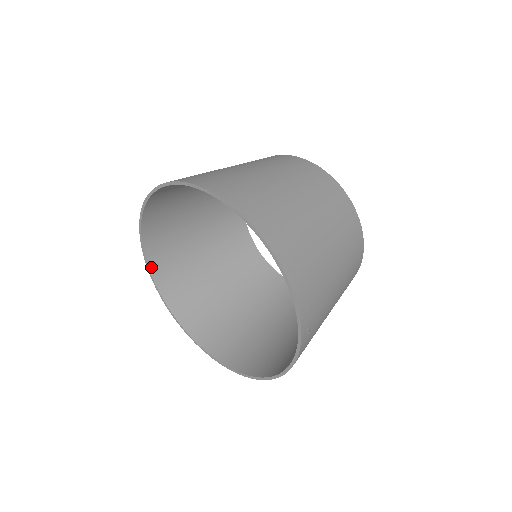
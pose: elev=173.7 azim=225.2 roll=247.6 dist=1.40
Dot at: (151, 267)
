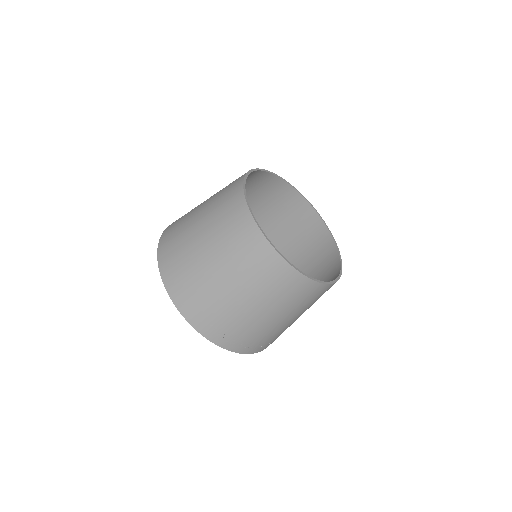
Dot at: occluded
